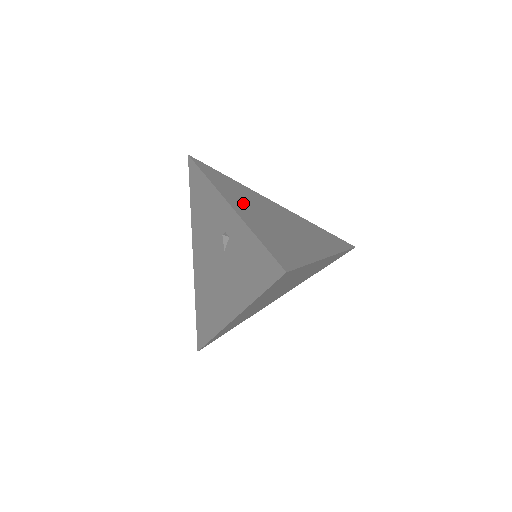
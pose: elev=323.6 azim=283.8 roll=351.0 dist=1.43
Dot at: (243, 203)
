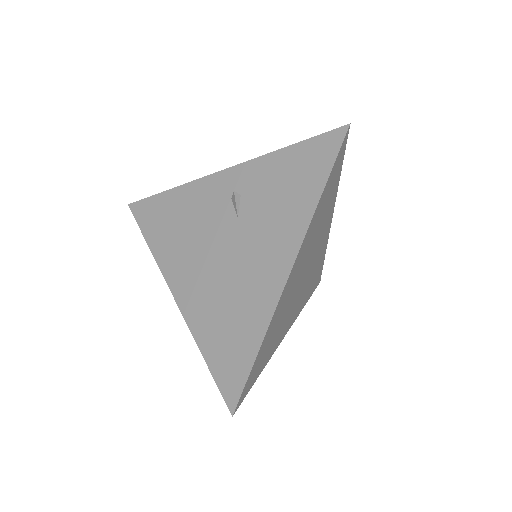
Dot at: occluded
